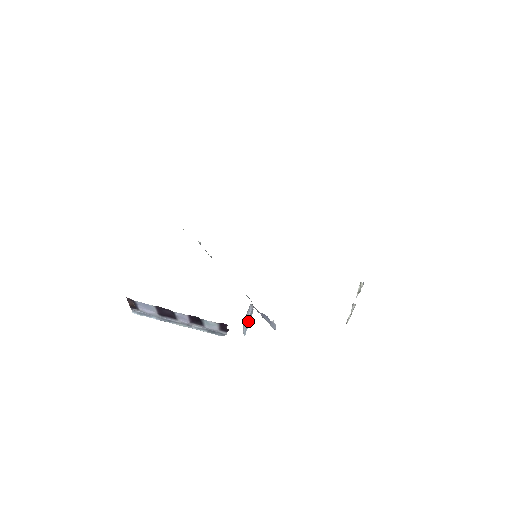
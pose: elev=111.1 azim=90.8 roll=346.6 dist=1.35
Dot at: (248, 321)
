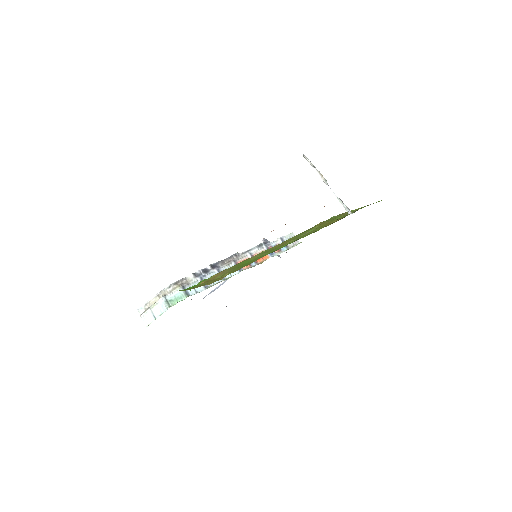
Dot at: occluded
